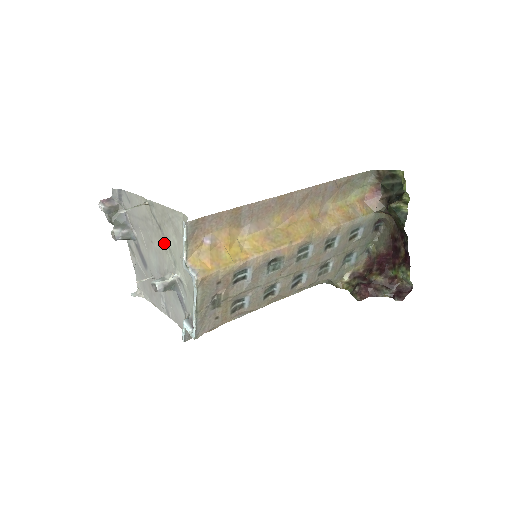
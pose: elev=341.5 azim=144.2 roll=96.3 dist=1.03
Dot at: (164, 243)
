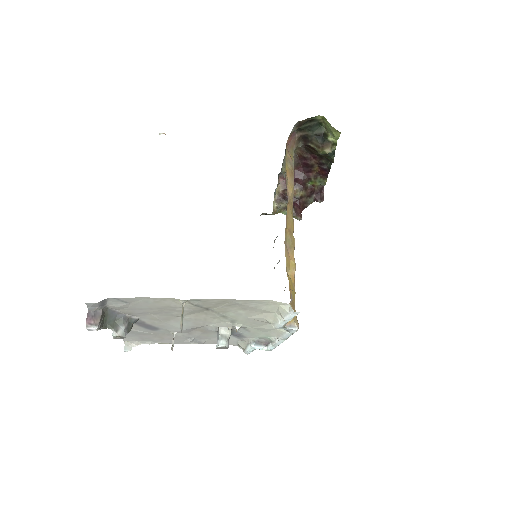
Dot at: (213, 315)
